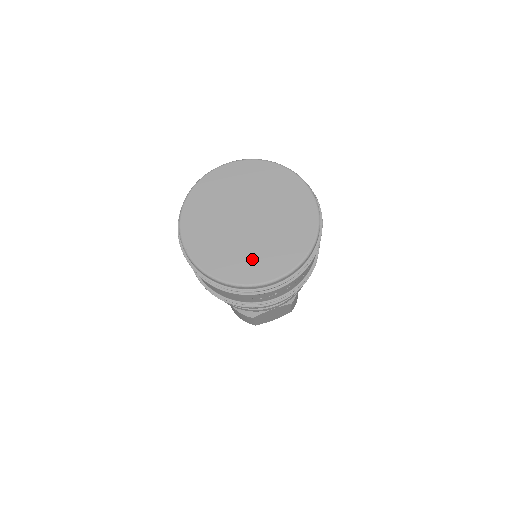
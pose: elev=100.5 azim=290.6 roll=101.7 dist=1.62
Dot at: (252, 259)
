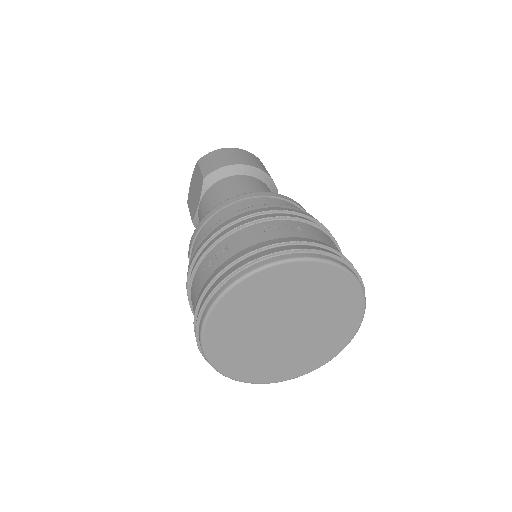
Dot at: (325, 340)
